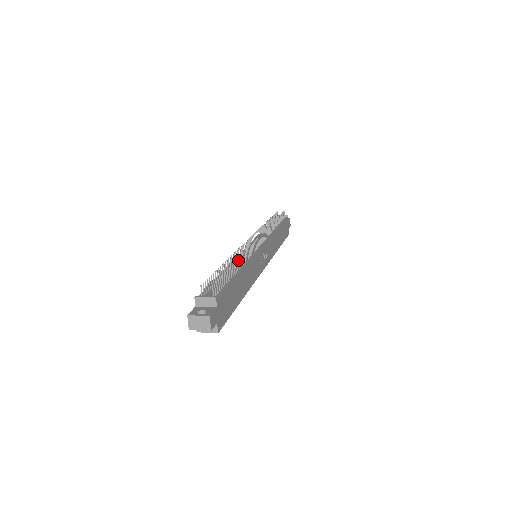
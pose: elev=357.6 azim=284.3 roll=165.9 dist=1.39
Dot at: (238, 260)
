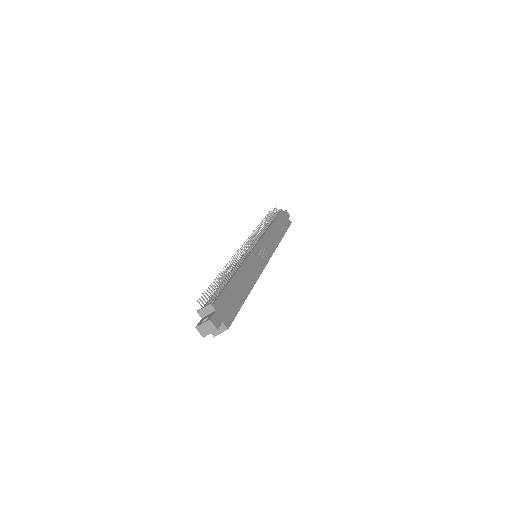
Dot at: (229, 267)
